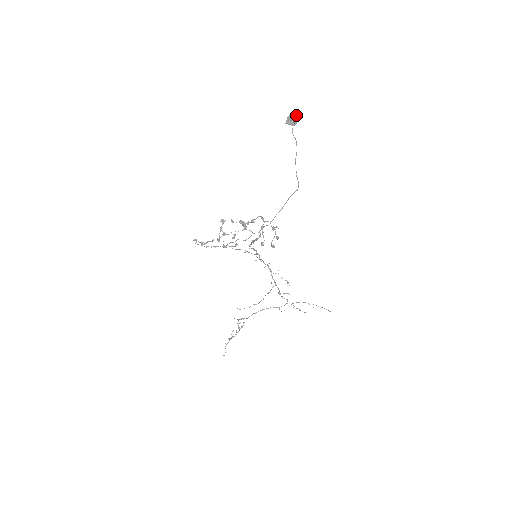
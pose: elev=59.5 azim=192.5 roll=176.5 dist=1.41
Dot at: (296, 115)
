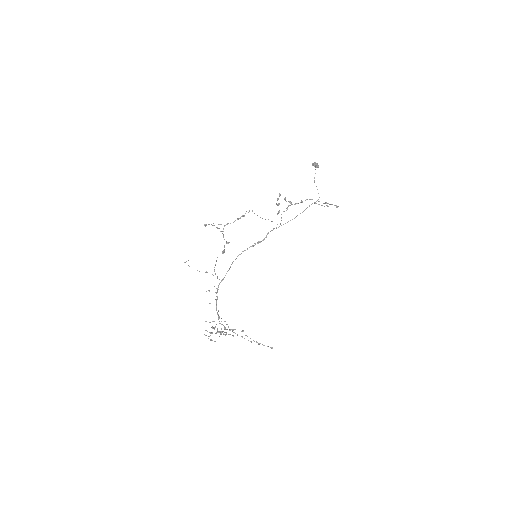
Dot at: occluded
